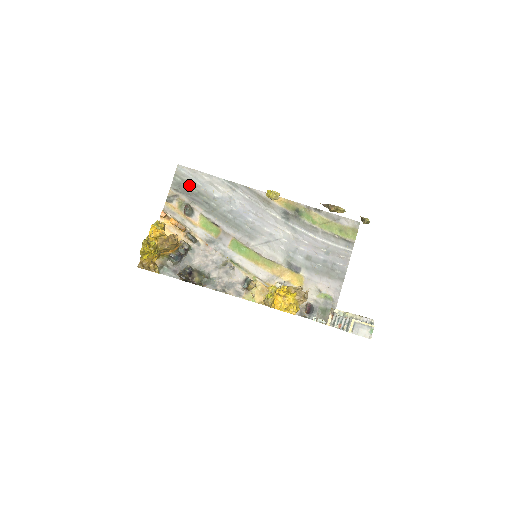
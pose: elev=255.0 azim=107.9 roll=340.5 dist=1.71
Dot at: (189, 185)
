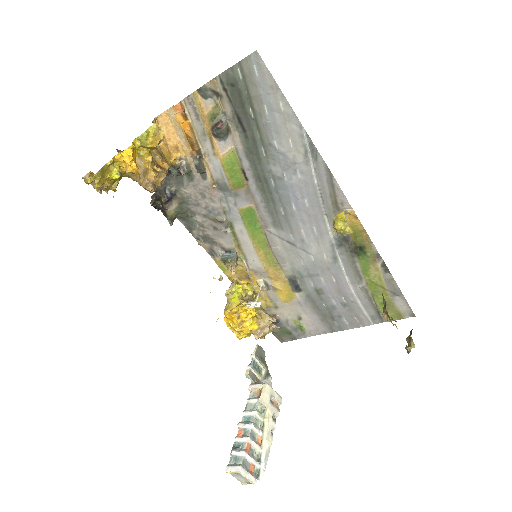
Dot at: (249, 97)
